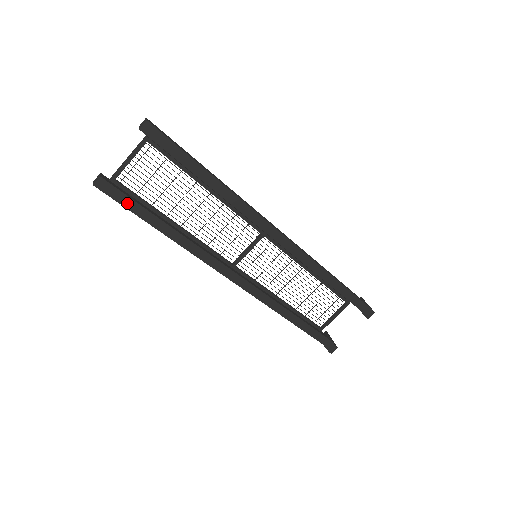
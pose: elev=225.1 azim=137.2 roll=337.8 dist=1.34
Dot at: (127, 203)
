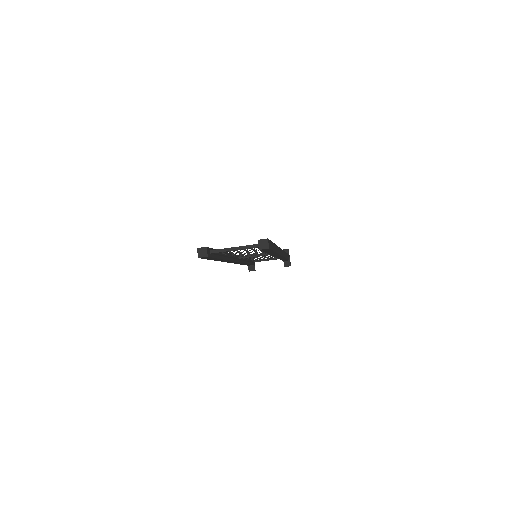
Dot at: (210, 258)
